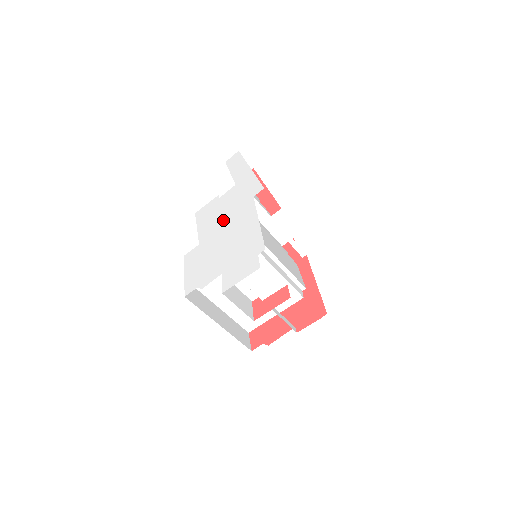
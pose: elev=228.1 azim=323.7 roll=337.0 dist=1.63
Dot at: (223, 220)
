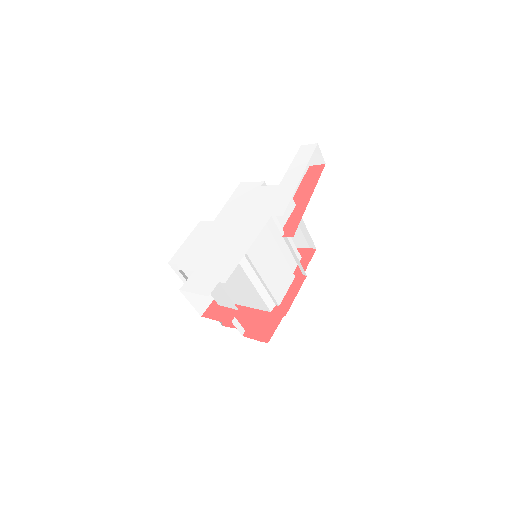
Dot at: (241, 216)
